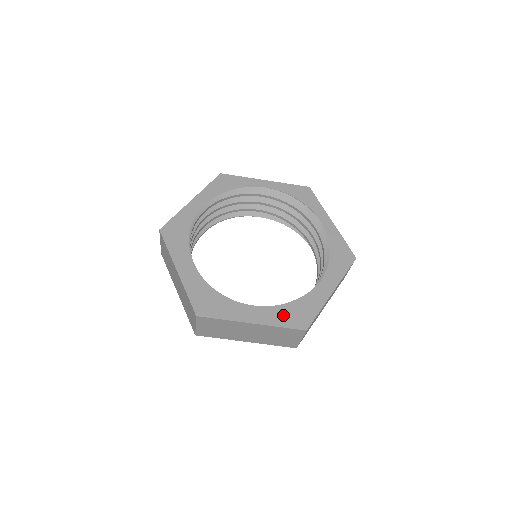
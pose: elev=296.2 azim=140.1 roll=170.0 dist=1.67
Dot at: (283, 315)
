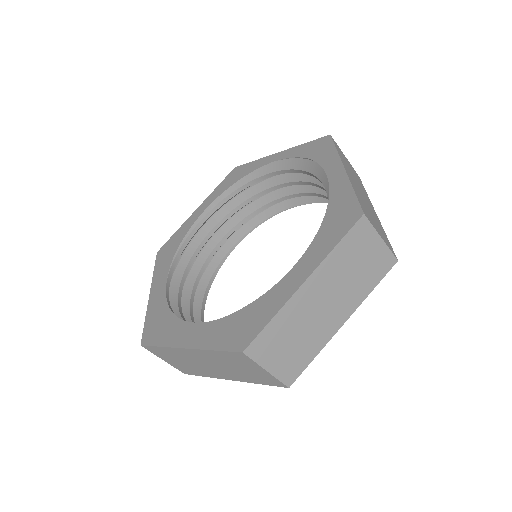
Dot at: (223, 331)
